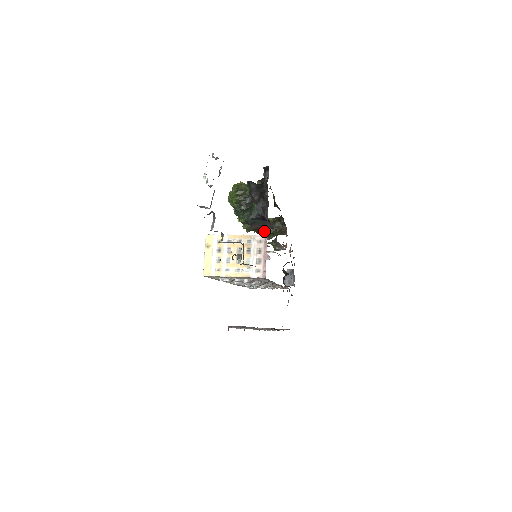
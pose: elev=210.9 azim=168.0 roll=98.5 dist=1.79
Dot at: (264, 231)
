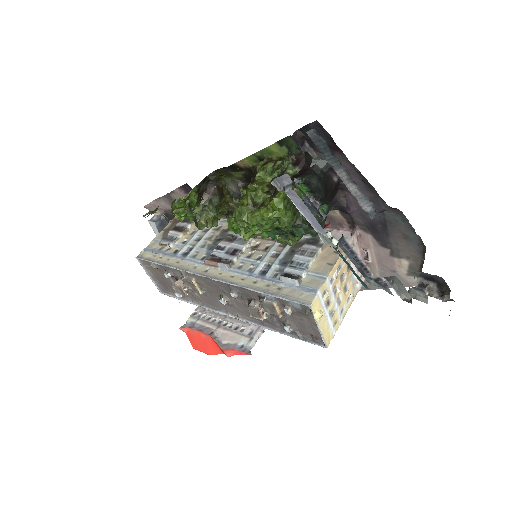
Dot at: occluded
